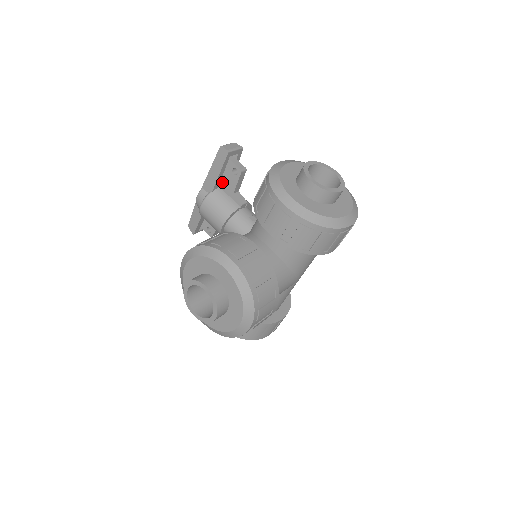
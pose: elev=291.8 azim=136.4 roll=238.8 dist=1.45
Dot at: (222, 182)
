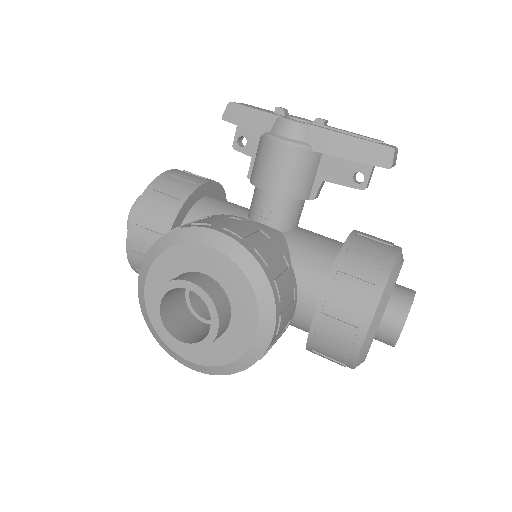
Dot at: occluded
